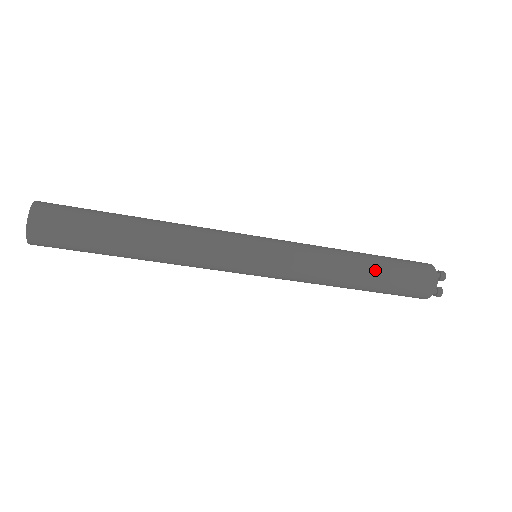
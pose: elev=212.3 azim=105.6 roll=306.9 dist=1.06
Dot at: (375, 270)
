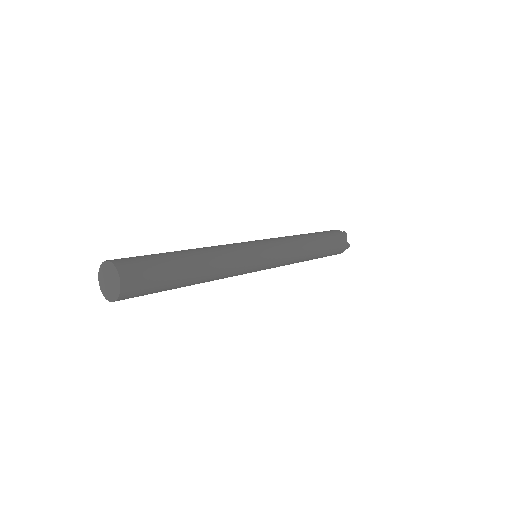
Dot at: (320, 240)
